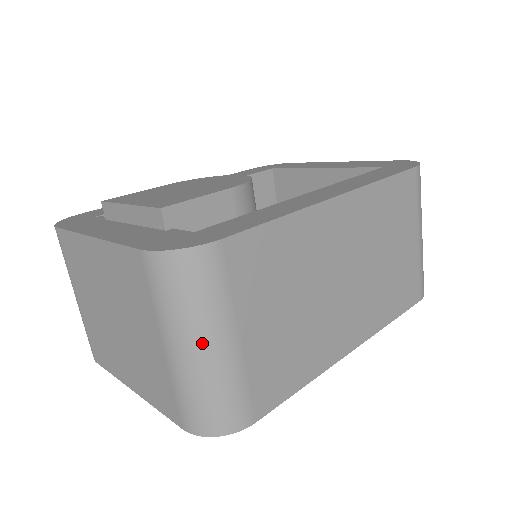
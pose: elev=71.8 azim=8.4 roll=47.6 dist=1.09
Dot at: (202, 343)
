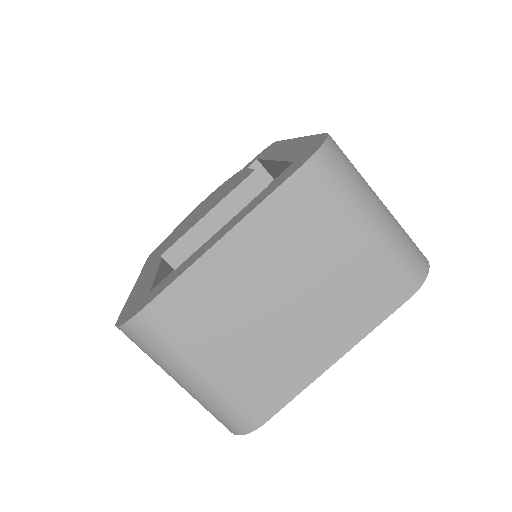
Dot at: (377, 204)
